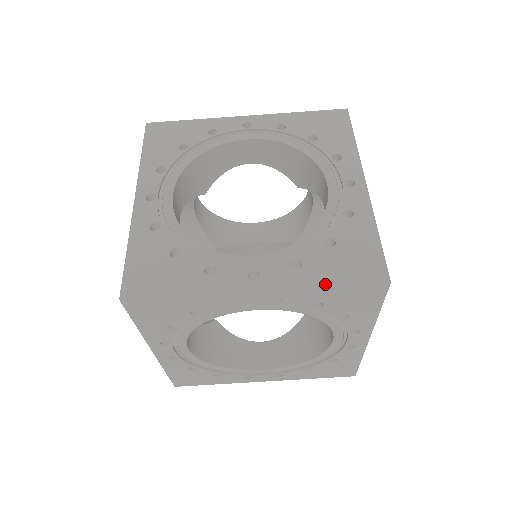
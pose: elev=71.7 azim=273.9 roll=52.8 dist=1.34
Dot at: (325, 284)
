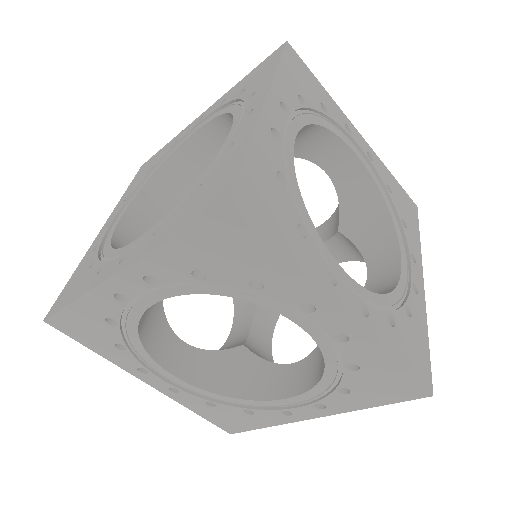
Dot at: (167, 239)
